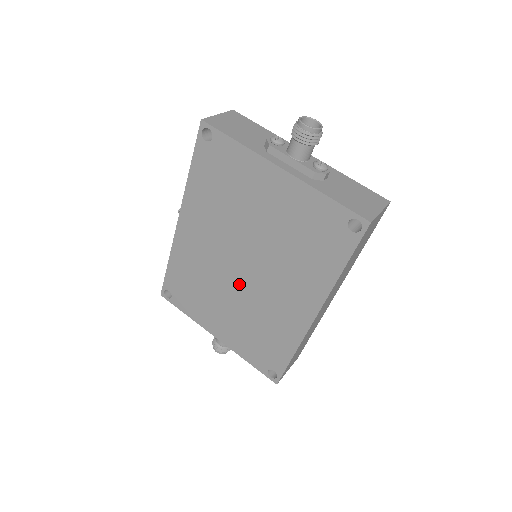
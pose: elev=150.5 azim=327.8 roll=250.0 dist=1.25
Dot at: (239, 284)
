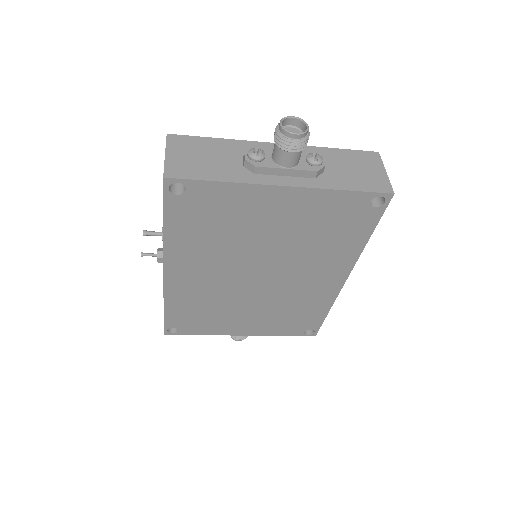
Dot at: (257, 291)
